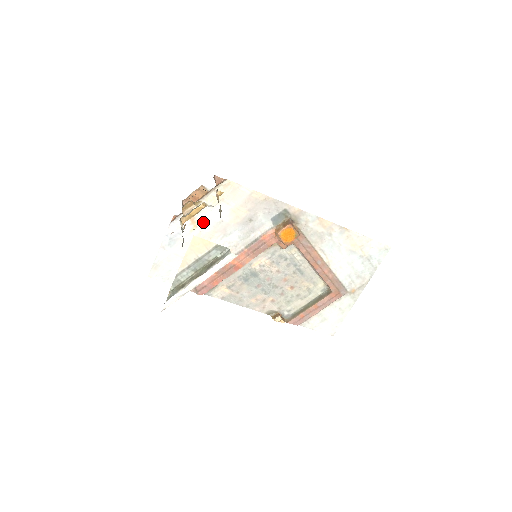
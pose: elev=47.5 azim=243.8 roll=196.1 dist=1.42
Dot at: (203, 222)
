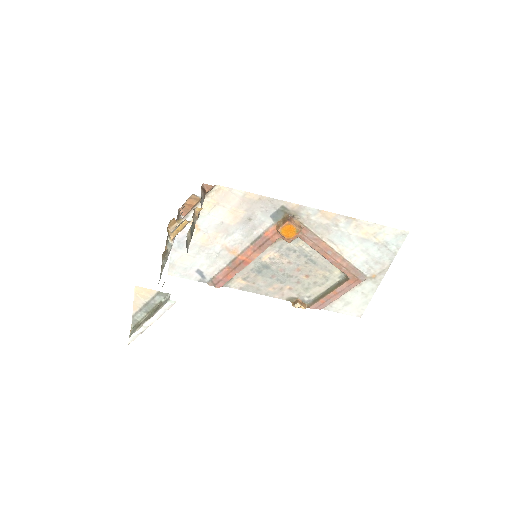
Dot at: (204, 225)
